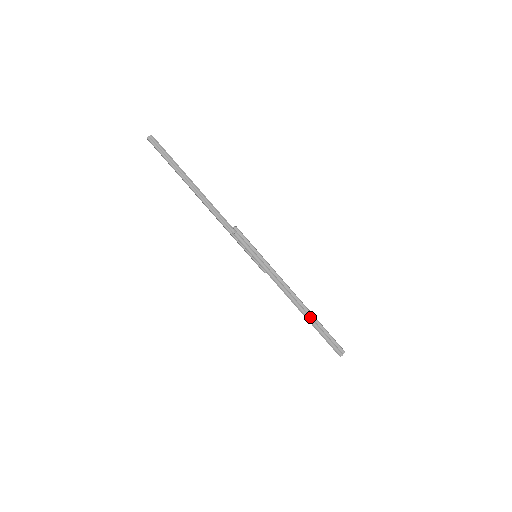
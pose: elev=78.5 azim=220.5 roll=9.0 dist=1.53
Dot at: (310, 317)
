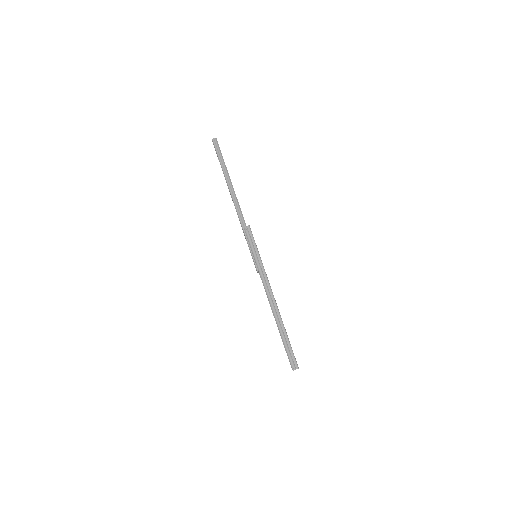
Dot at: (280, 323)
